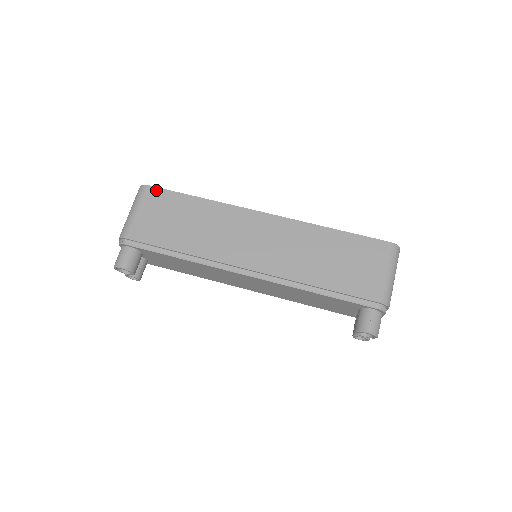
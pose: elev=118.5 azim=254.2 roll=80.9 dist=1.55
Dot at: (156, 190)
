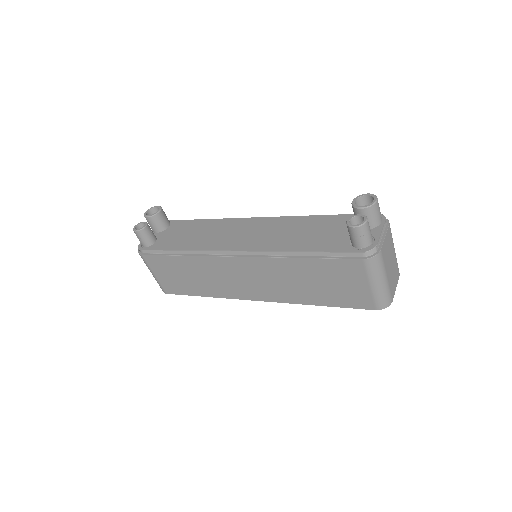
Dot at: occluded
